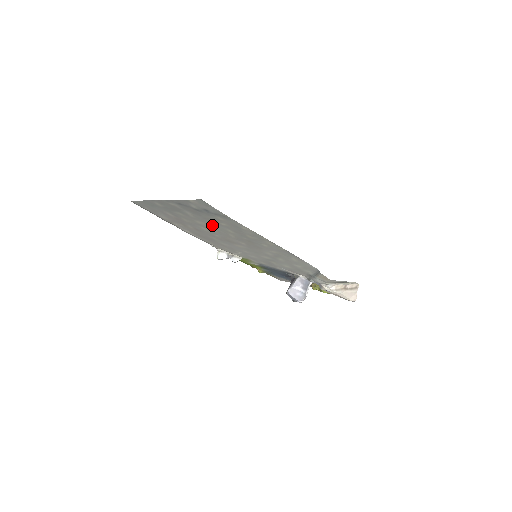
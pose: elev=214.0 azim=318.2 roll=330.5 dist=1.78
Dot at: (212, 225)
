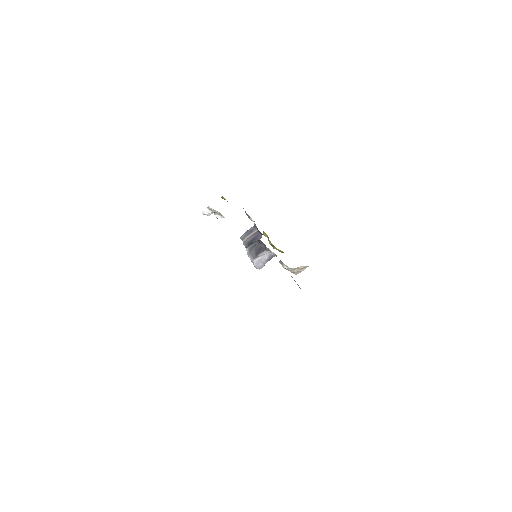
Dot at: occluded
